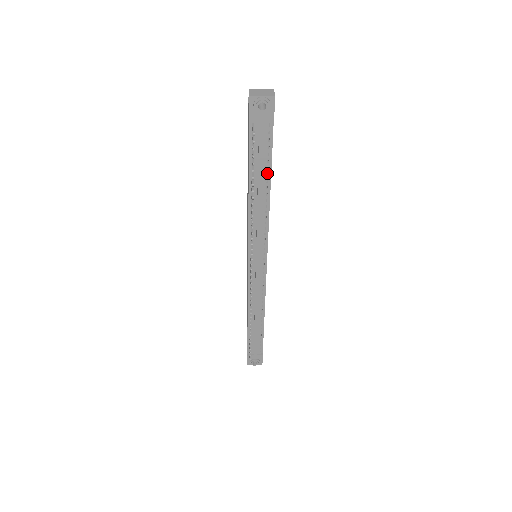
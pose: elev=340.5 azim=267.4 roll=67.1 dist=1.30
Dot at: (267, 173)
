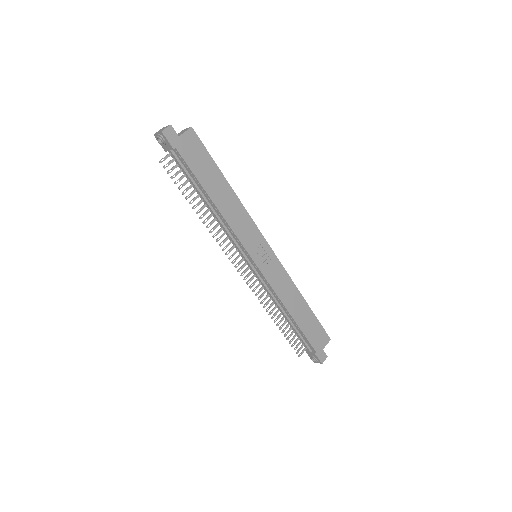
Dot at: (206, 187)
